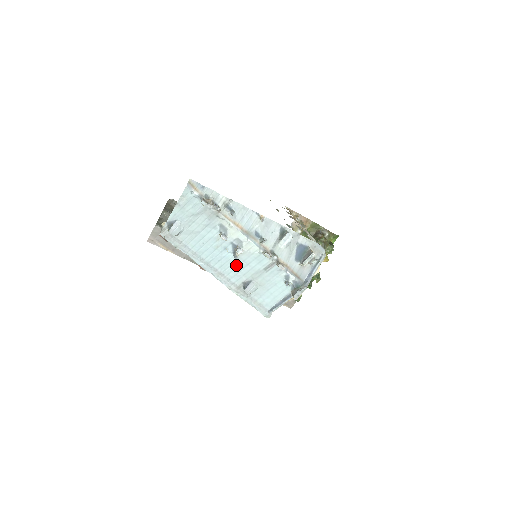
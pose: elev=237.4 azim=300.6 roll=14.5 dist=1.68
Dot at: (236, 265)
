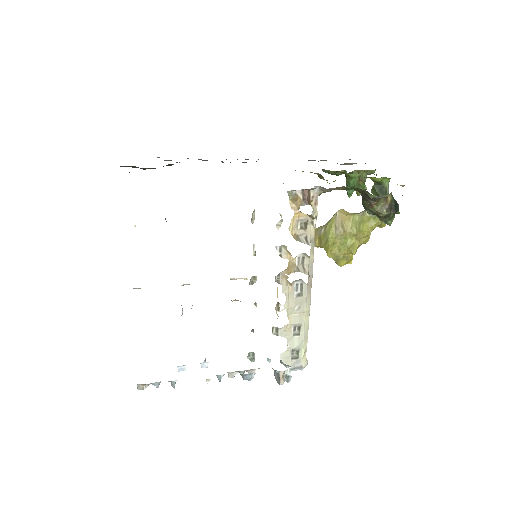
Dot at: occluded
